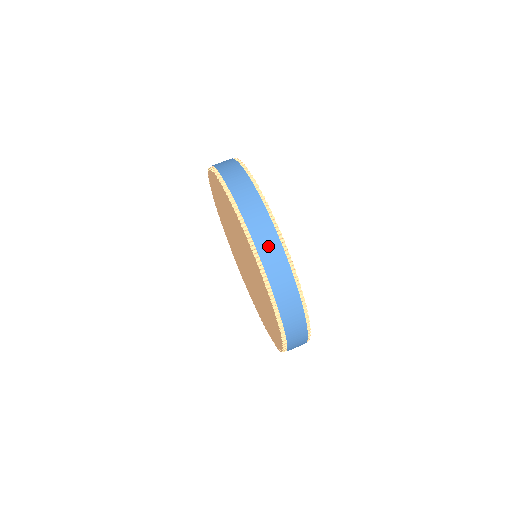
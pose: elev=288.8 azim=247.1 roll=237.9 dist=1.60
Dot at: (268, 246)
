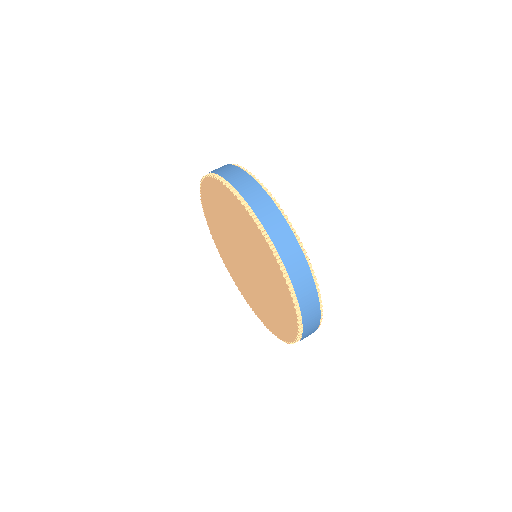
Dot at: (289, 251)
